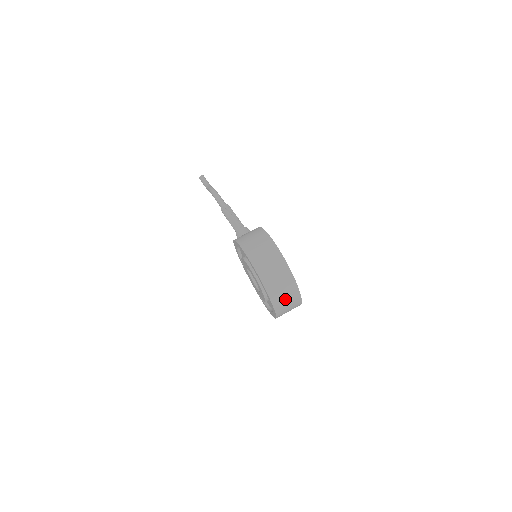
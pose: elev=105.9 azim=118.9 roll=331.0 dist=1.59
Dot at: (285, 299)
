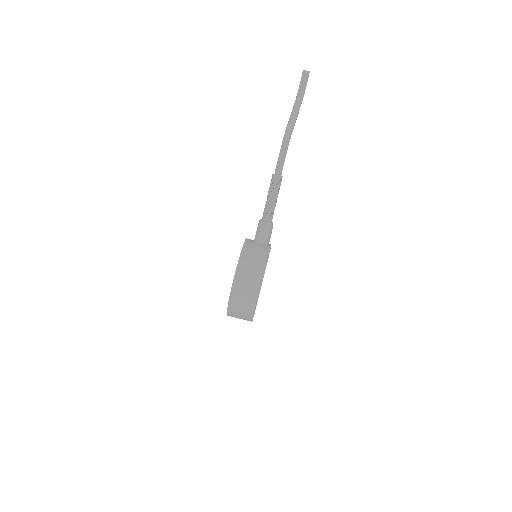
Dot at: occluded
